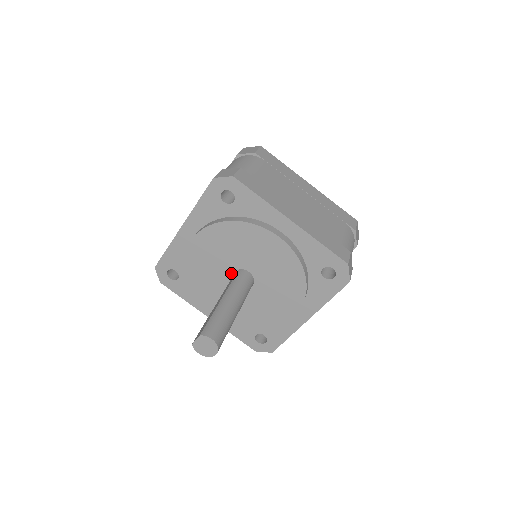
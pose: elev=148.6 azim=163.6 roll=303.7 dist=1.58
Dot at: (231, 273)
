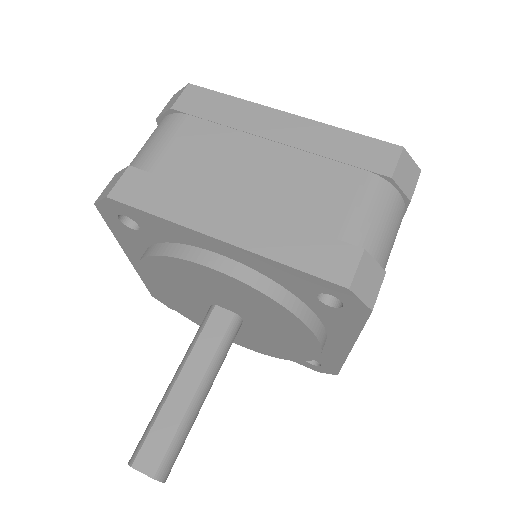
Dot at: (220, 304)
